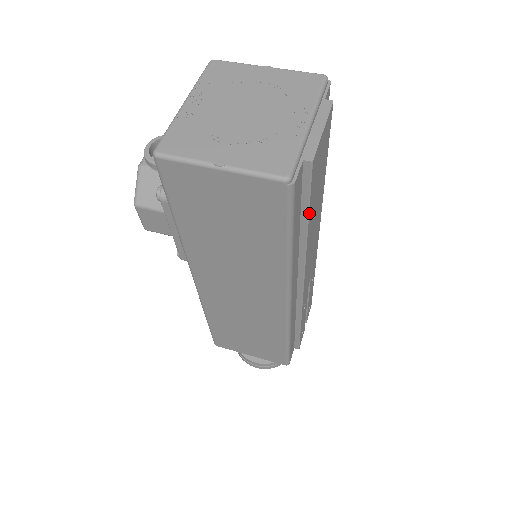
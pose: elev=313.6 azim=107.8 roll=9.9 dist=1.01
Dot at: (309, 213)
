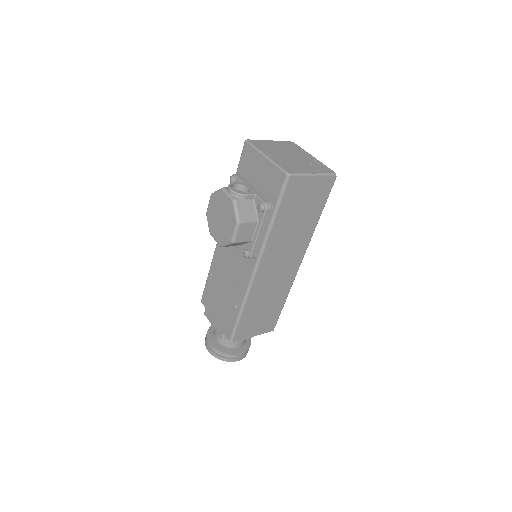
Dot at: occluded
